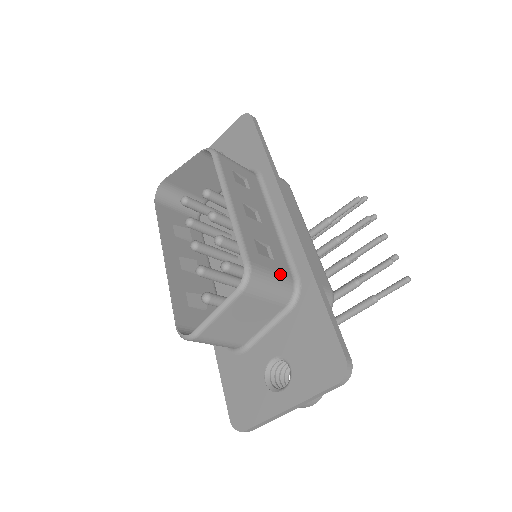
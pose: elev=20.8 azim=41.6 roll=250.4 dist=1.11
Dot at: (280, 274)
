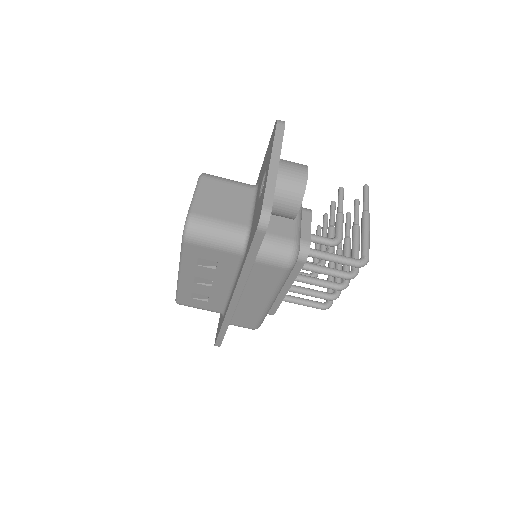
Dot at: occluded
